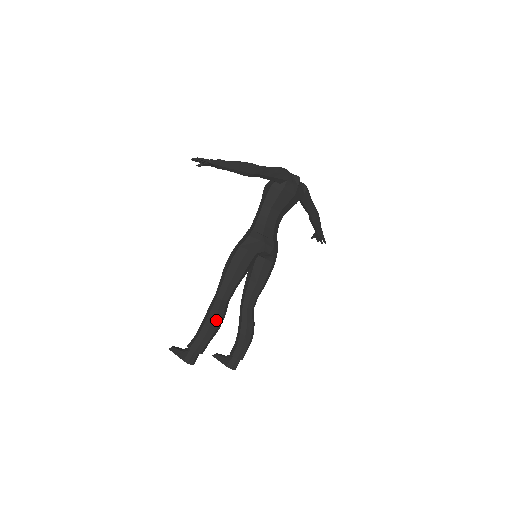
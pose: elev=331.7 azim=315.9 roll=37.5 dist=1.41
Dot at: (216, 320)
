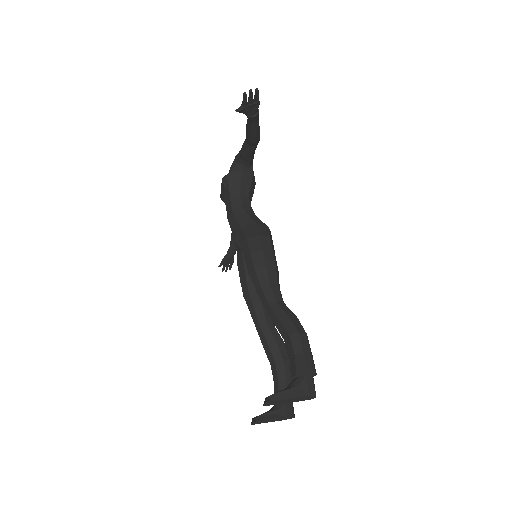
Dot at: occluded
